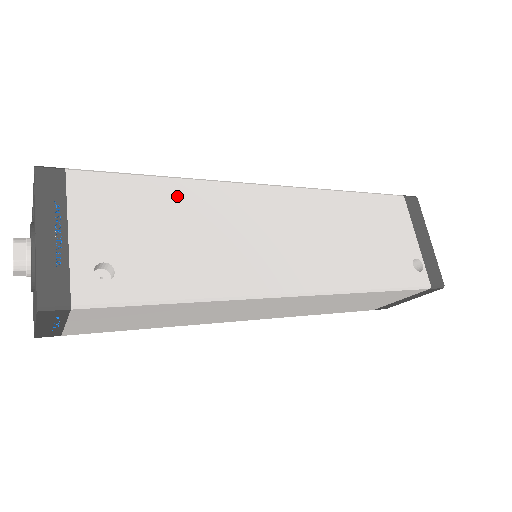
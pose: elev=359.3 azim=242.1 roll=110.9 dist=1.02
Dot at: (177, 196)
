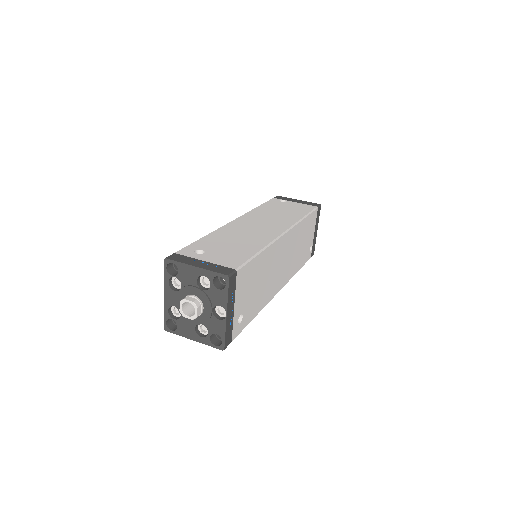
Dot at: (262, 261)
